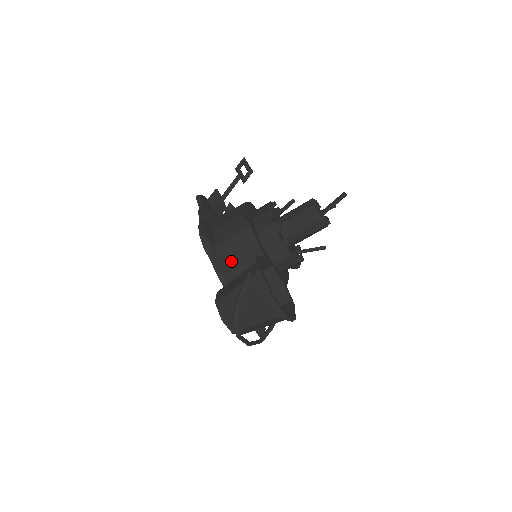
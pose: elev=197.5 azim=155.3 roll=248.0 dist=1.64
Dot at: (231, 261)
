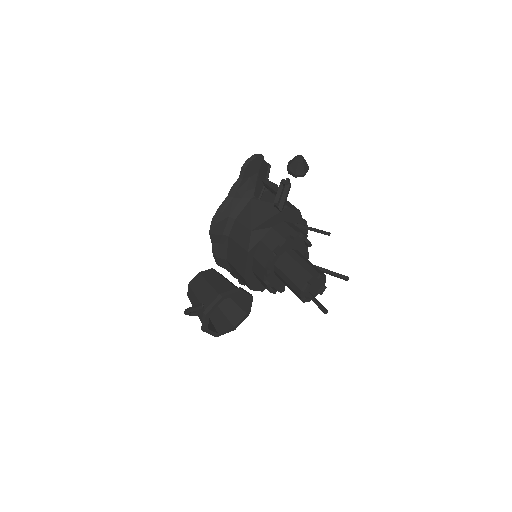
Dot at: (228, 253)
